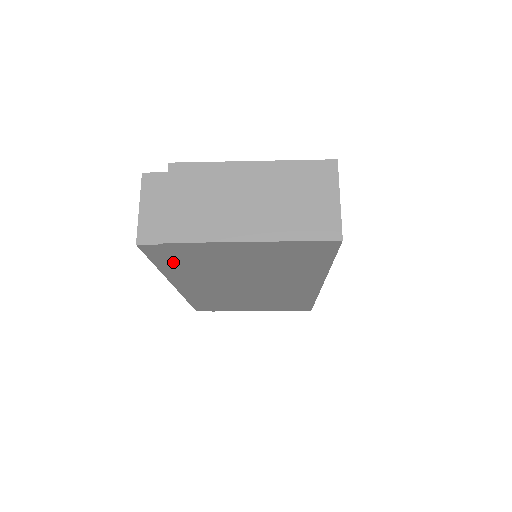
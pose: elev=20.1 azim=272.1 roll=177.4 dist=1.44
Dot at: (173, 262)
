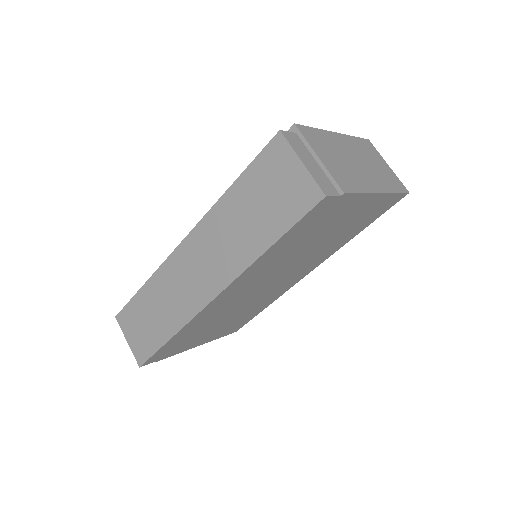
Dot at: (295, 235)
